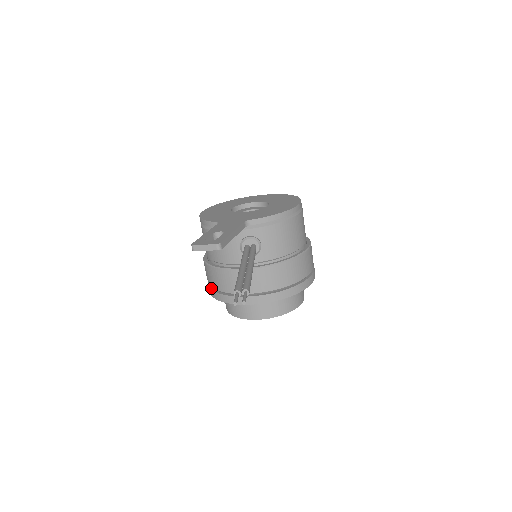
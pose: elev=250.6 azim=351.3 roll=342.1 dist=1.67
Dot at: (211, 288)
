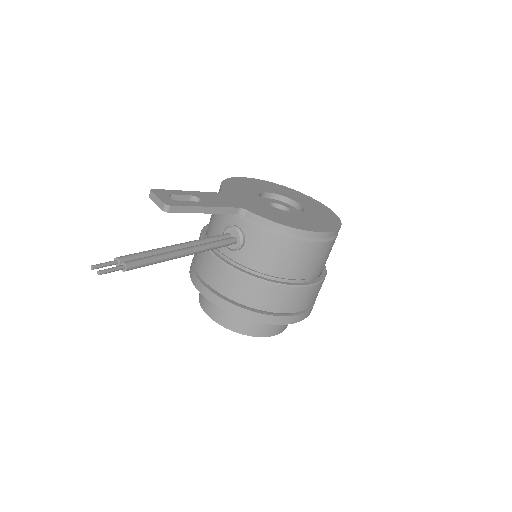
Dot at: occluded
